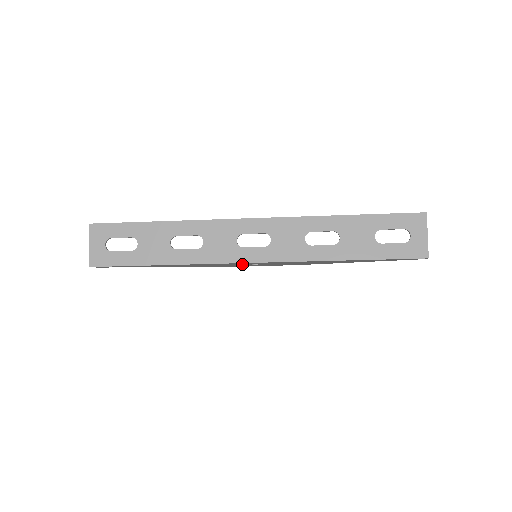
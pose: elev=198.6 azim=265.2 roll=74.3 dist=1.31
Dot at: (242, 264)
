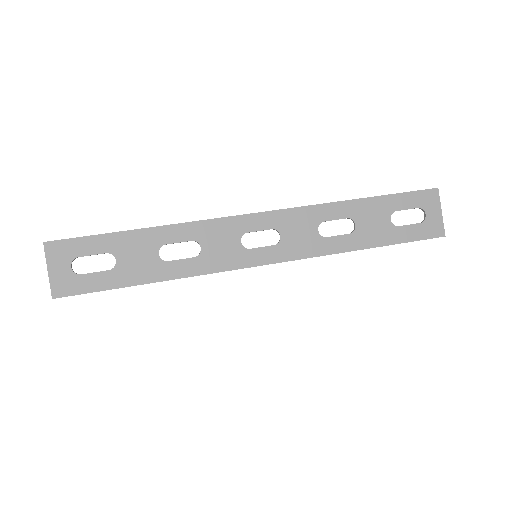
Dot at: occluded
